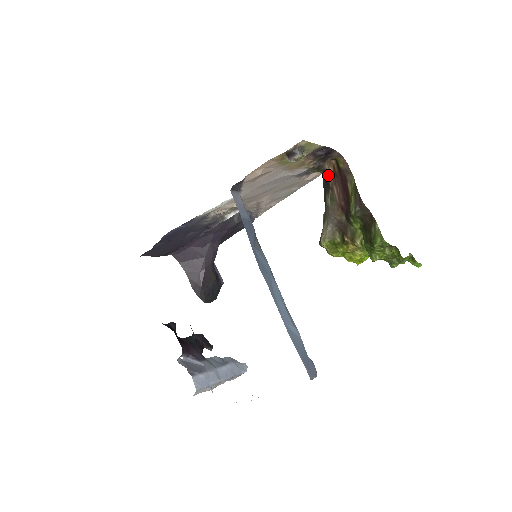
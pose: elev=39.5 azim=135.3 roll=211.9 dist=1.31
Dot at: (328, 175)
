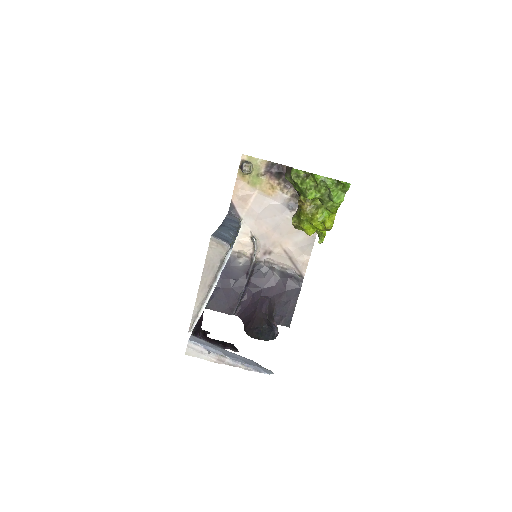
Dot at: occluded
